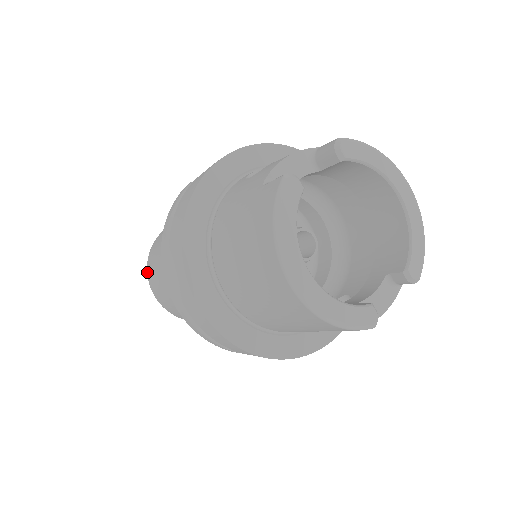
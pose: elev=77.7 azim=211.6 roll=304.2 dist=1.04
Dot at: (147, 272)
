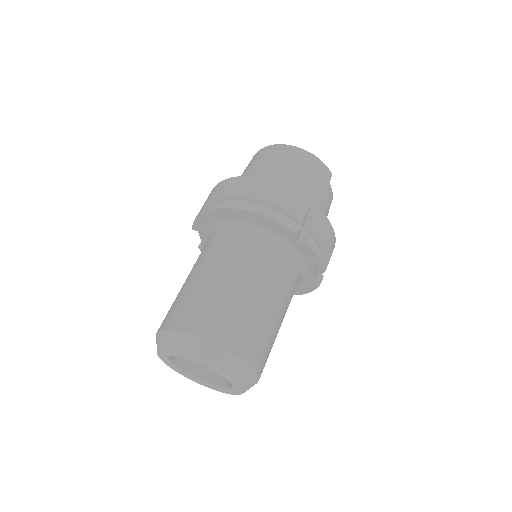
Dot at: (170, 328)
